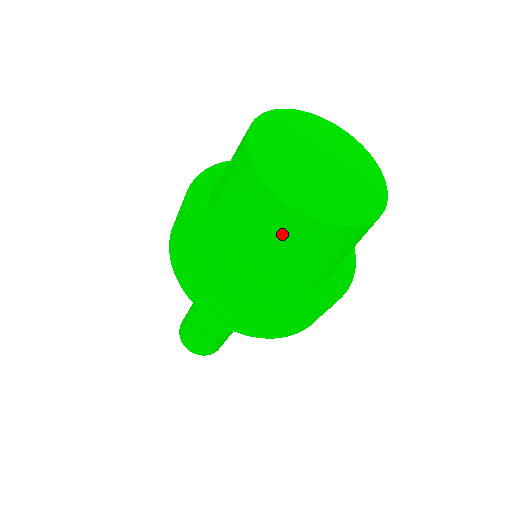
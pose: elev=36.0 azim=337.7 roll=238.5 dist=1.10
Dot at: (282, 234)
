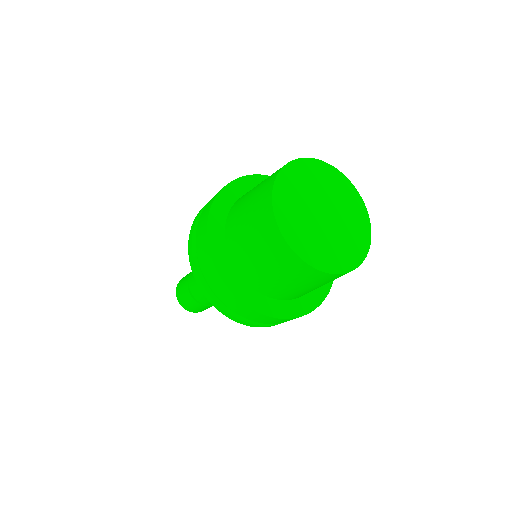
Dot at: (314, 282)
